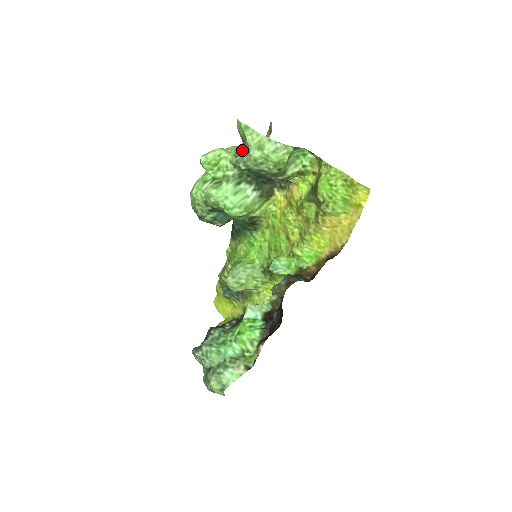
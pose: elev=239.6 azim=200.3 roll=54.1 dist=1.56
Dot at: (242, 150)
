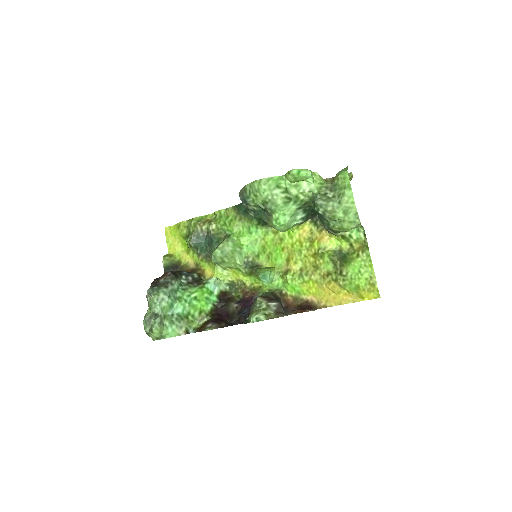
Dot at: (327, 193)
